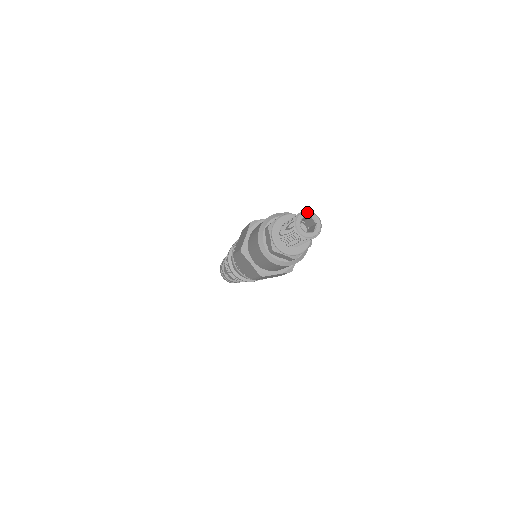
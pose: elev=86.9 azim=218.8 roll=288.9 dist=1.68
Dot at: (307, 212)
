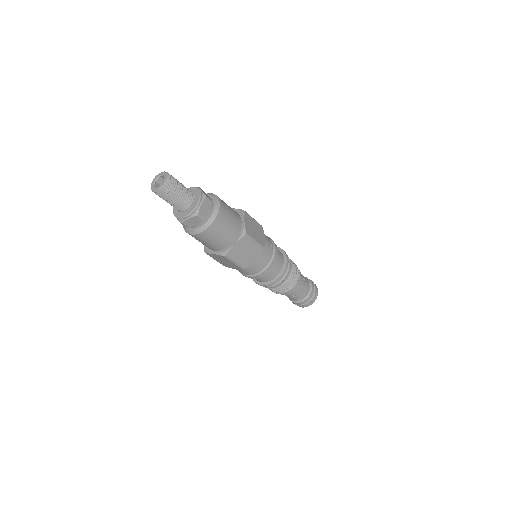
Dot at: (164, 172)
